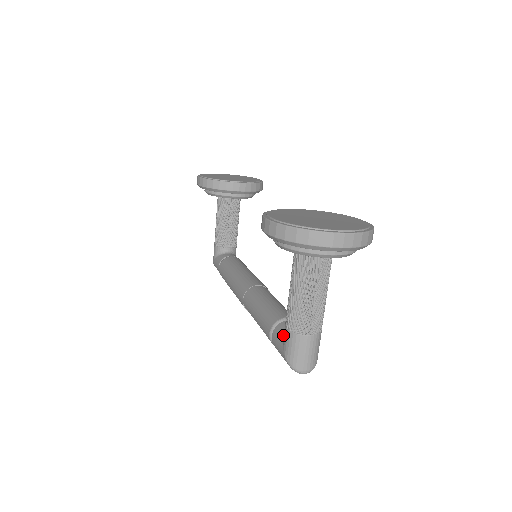
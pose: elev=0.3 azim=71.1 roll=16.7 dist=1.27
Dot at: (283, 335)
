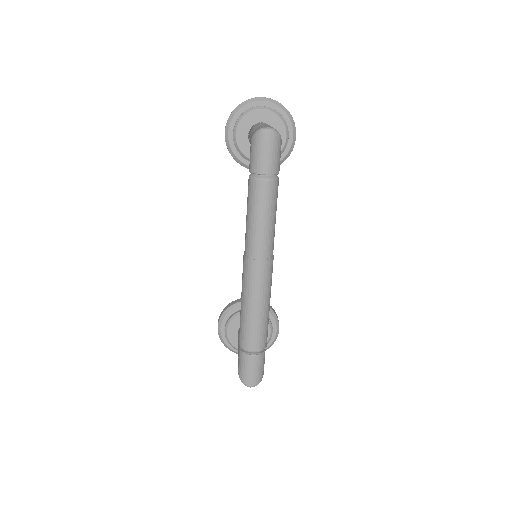
Dot at: occluded
